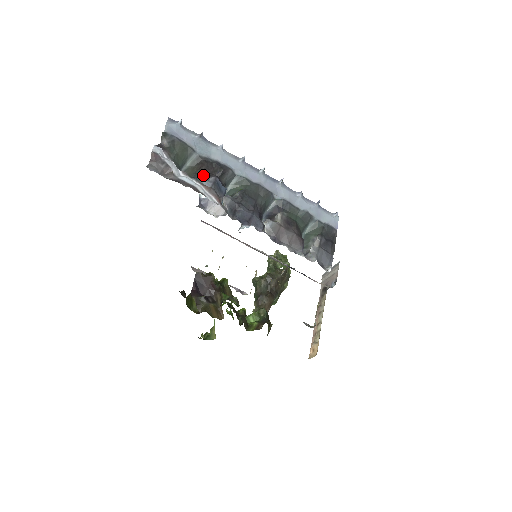
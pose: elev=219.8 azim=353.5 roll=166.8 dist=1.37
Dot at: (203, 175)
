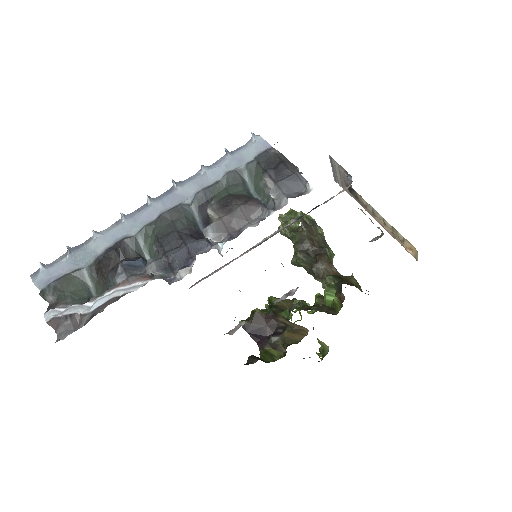
Dot at: (111, 276)
